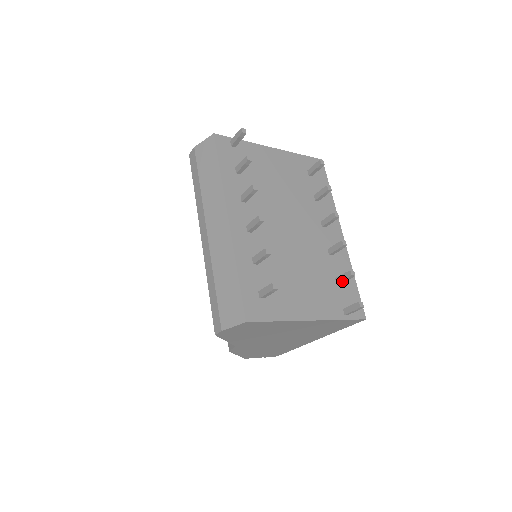
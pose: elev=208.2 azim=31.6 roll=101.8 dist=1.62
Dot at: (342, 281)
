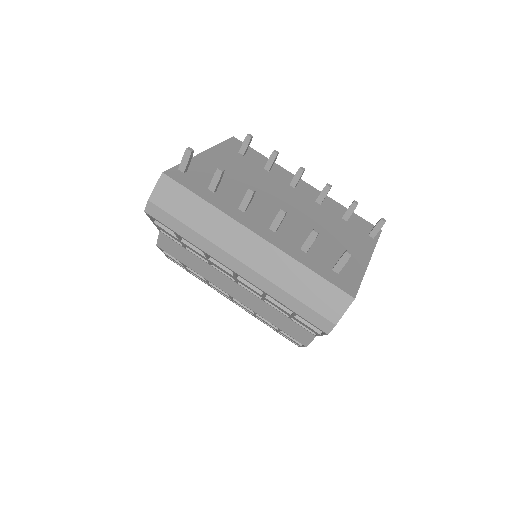
Dot at: occluded
